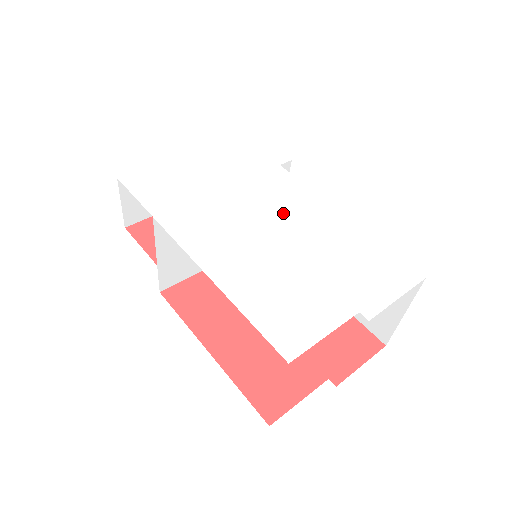
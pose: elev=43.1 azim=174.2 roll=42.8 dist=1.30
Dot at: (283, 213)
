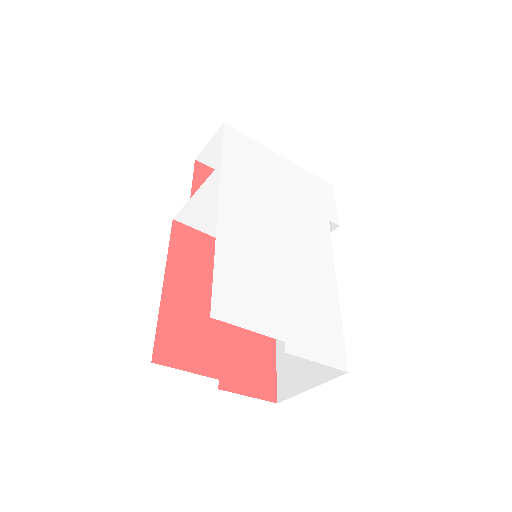
Dot at: (301, 244)
